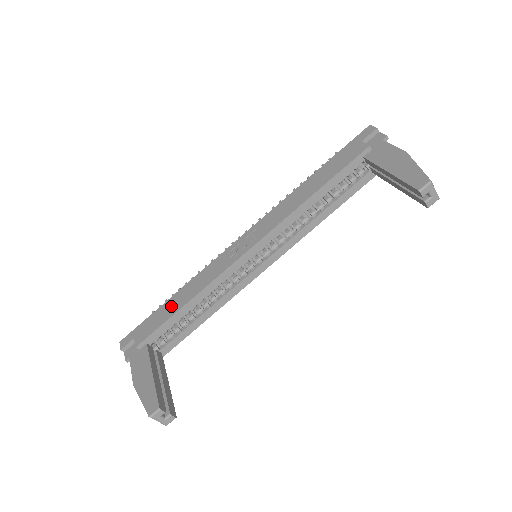
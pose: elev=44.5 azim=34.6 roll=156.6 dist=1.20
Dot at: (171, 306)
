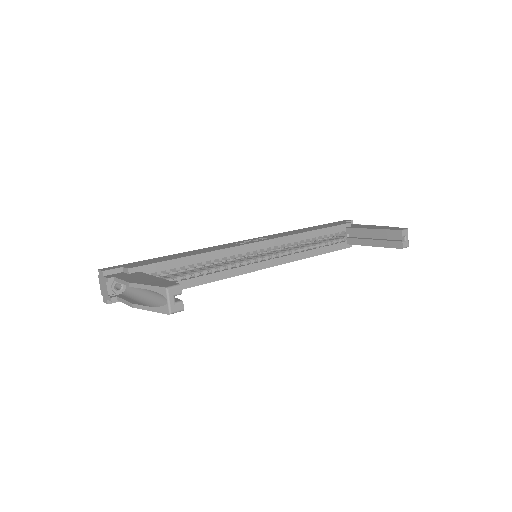
Dot at: (173, 256)
